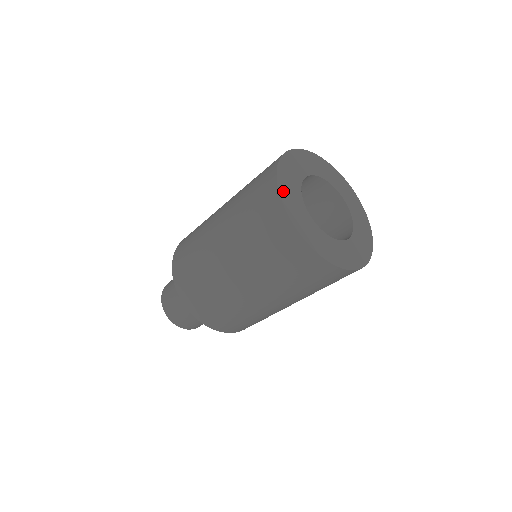
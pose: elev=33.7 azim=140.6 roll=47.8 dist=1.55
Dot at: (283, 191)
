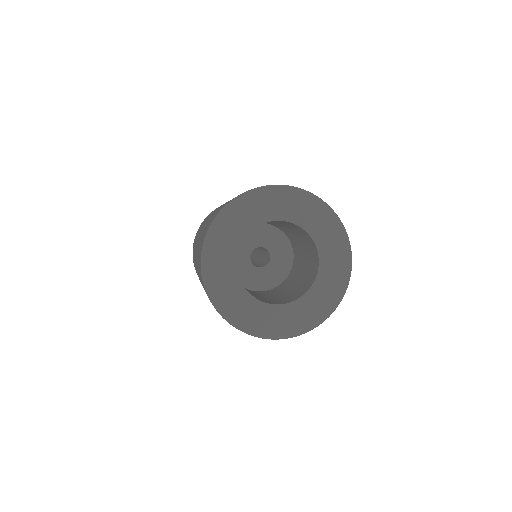
Dot at: (215, 230)
